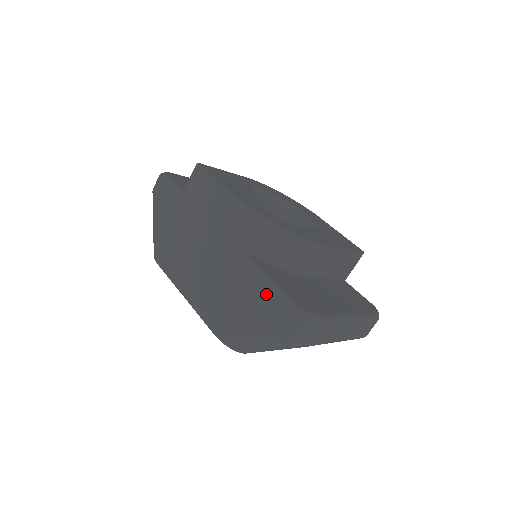
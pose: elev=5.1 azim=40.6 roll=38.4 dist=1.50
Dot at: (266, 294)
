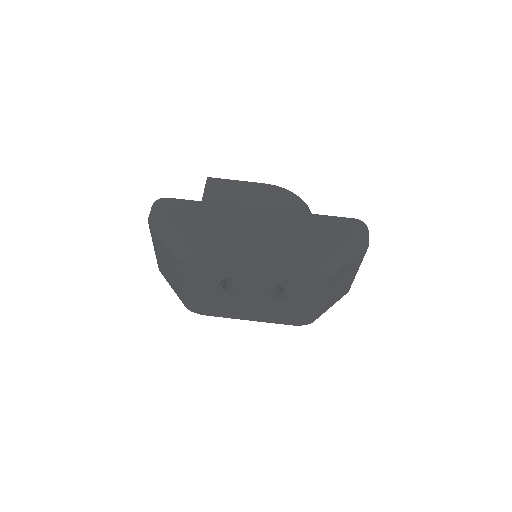
Dot at: (330, 221)
